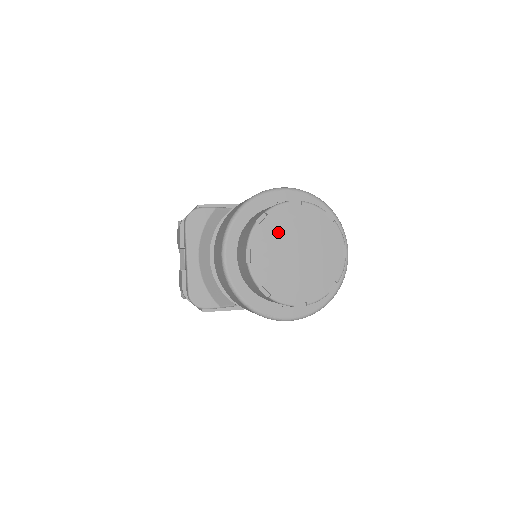
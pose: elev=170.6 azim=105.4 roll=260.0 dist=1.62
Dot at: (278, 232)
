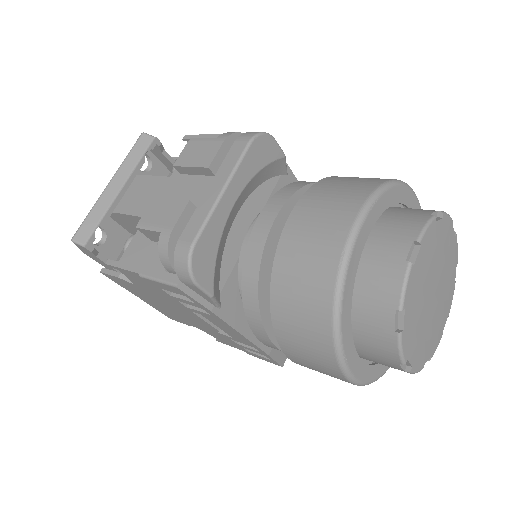
Dot at: (438, 249)
